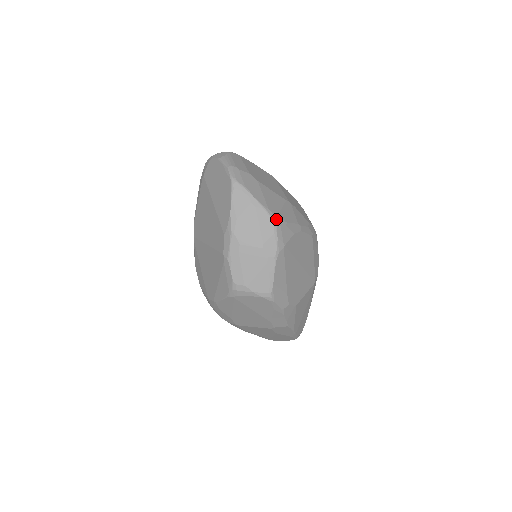
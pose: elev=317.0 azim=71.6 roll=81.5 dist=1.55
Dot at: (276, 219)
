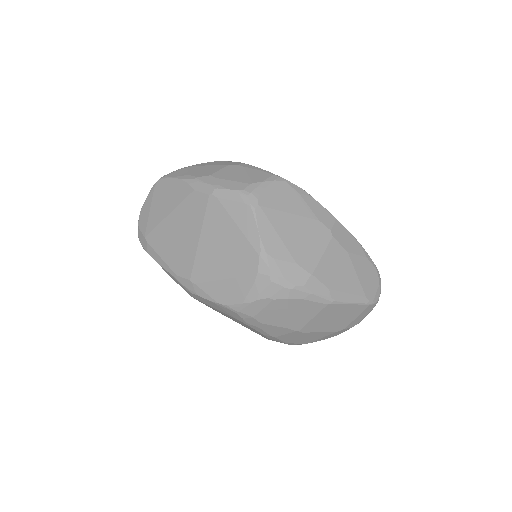
Dot at: occluded
